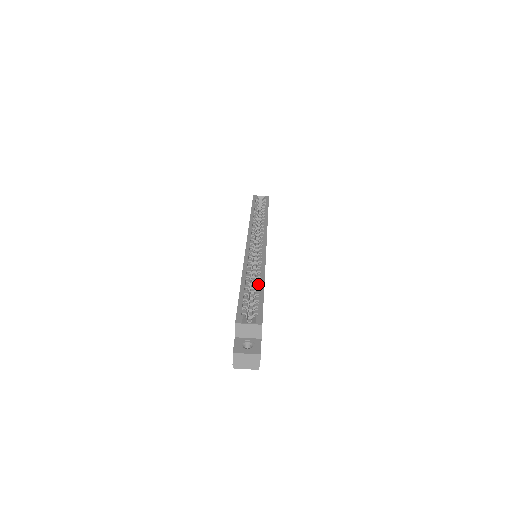
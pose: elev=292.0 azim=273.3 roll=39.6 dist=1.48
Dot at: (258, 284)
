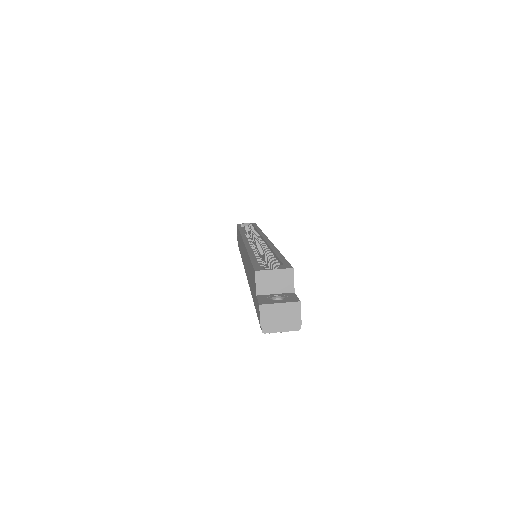
Dot at: occluded
